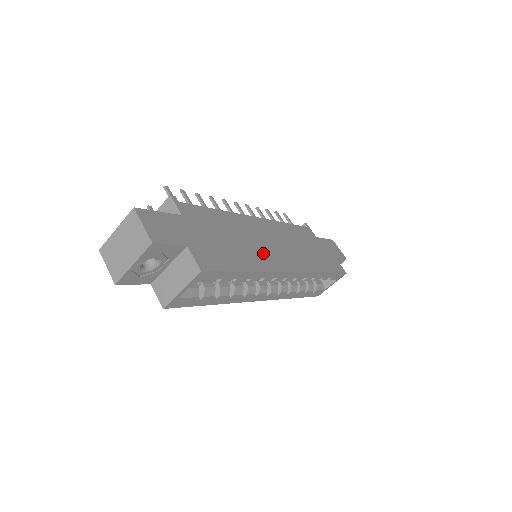
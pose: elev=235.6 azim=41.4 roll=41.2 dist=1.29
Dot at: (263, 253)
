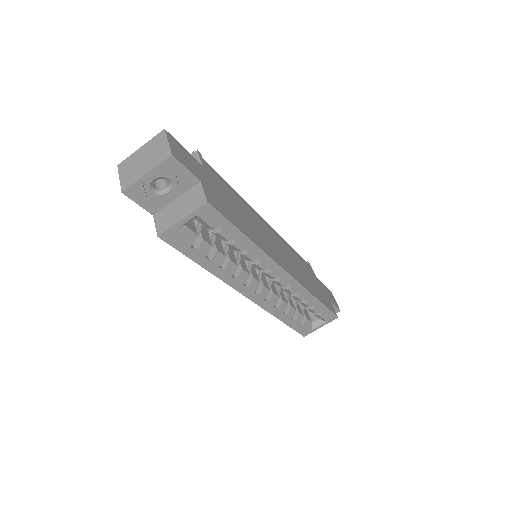
Dot at: (265, 242)
